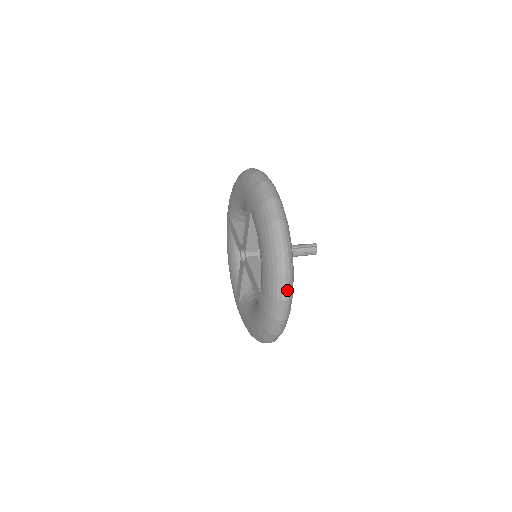
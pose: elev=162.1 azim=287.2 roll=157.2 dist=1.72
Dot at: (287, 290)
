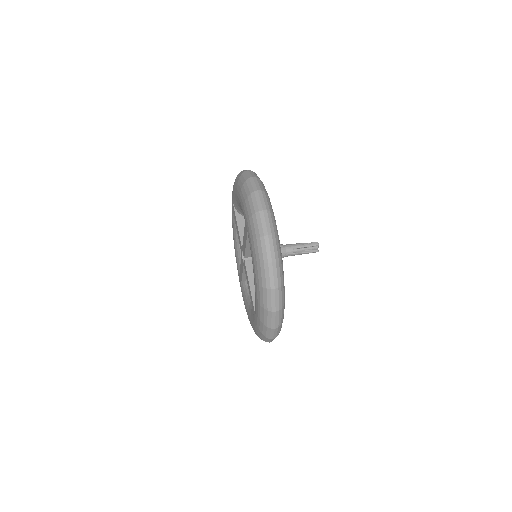
Dot at: (276, 322)
